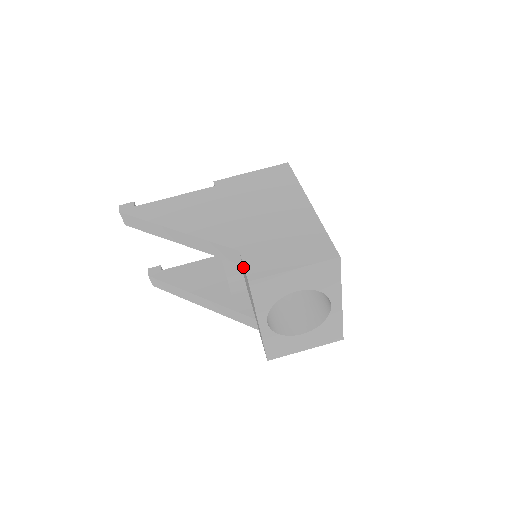
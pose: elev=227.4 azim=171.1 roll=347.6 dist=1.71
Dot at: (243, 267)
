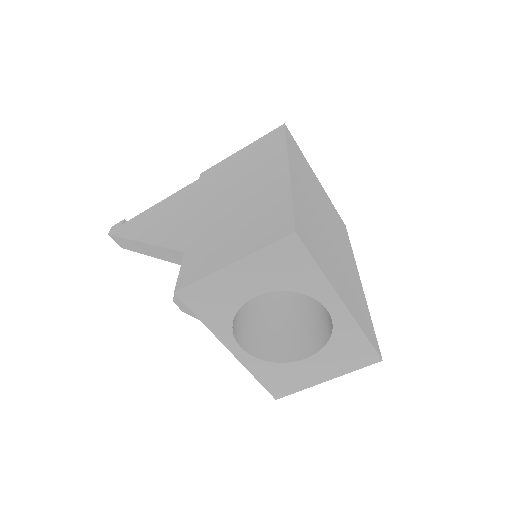
Dot at: occluded
